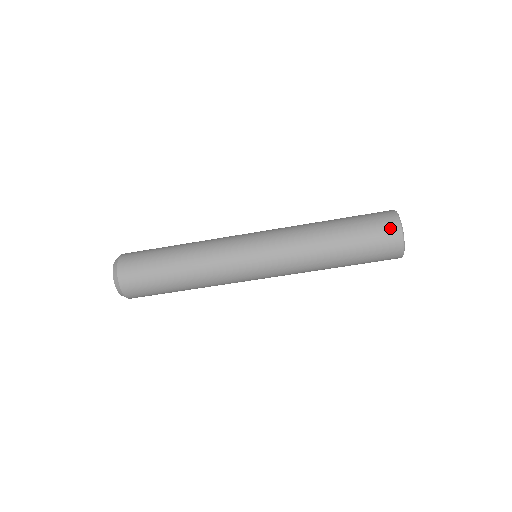
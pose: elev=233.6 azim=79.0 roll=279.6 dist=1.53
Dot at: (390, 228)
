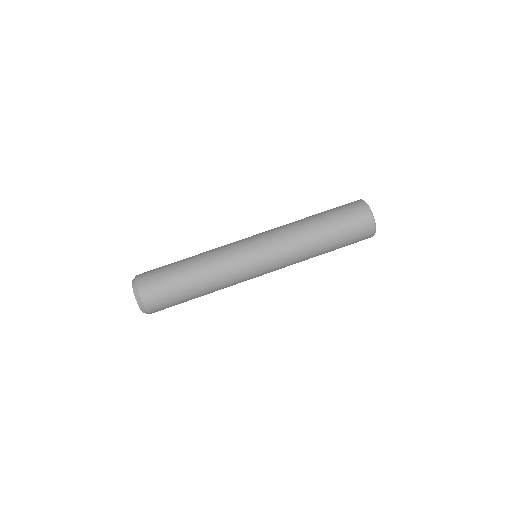
Dot at: (352, 202)
